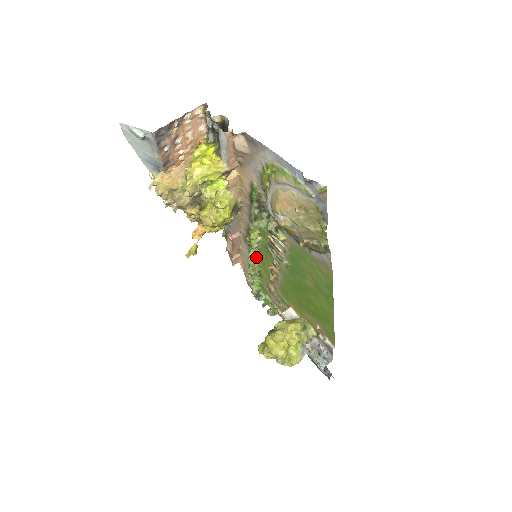
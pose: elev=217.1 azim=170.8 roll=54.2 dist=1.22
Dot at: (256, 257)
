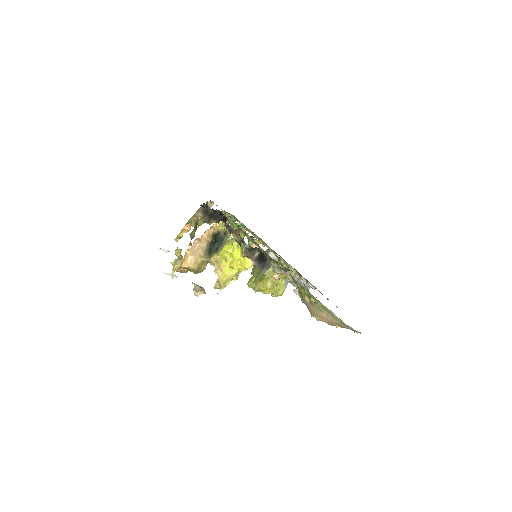
Dot at: (243, 230)
